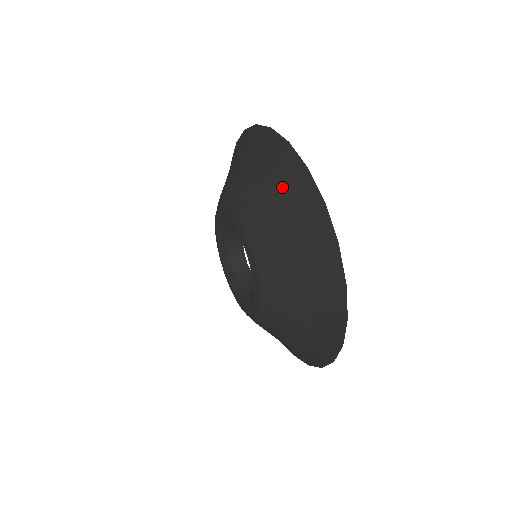
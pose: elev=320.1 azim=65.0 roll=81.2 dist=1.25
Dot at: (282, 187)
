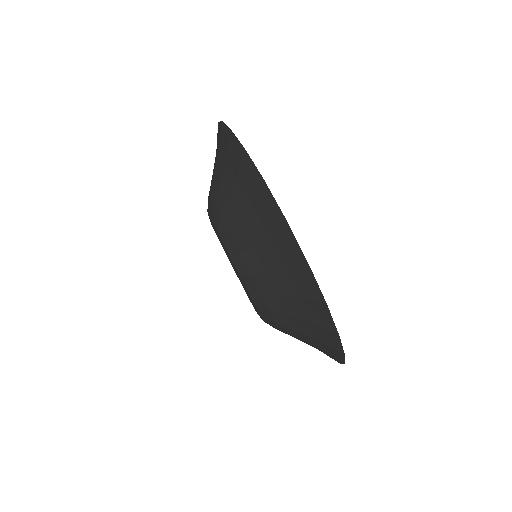
Dot at: (247, 201)
